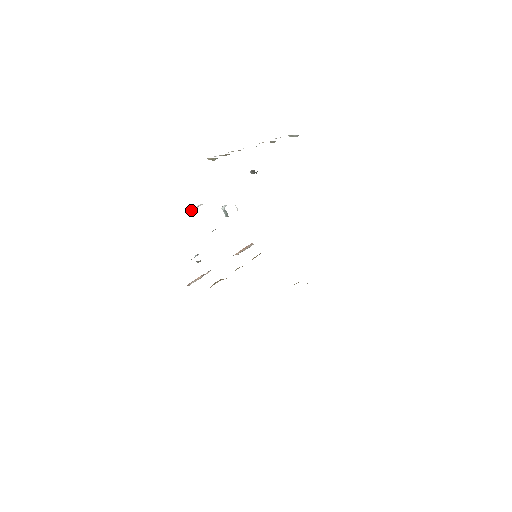
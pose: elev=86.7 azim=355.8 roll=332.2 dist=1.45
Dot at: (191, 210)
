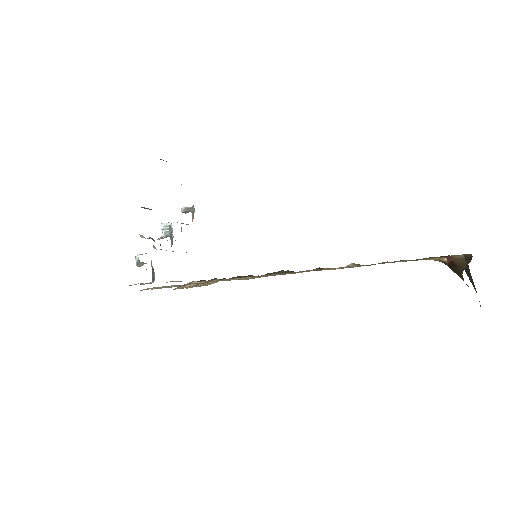
Dot at: occluded
